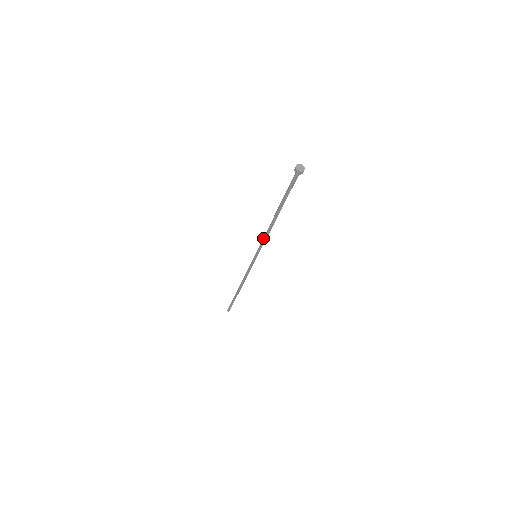
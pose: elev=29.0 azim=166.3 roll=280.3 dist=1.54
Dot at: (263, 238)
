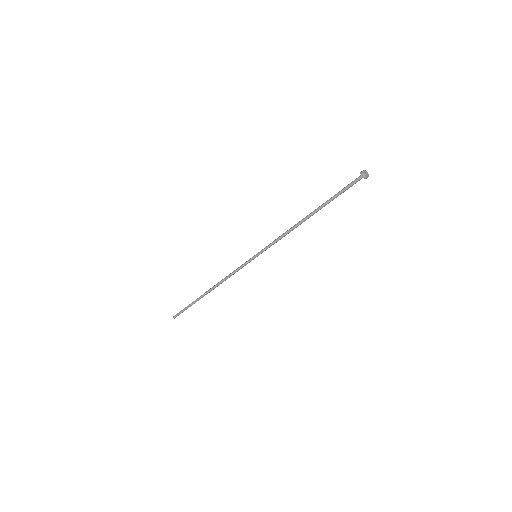
Dot at: (279, 238)
